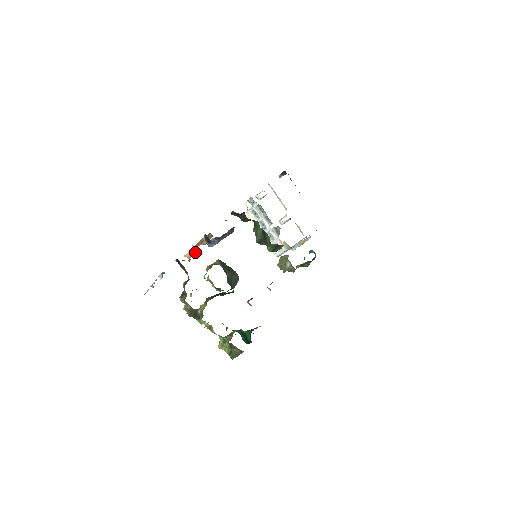
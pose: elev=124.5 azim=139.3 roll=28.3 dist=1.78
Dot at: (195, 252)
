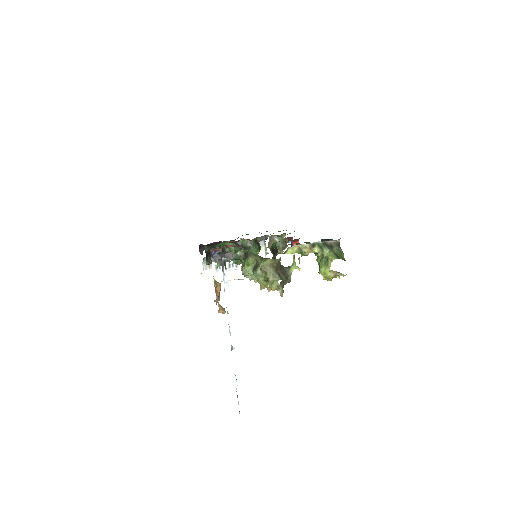
Dot at: occluded
